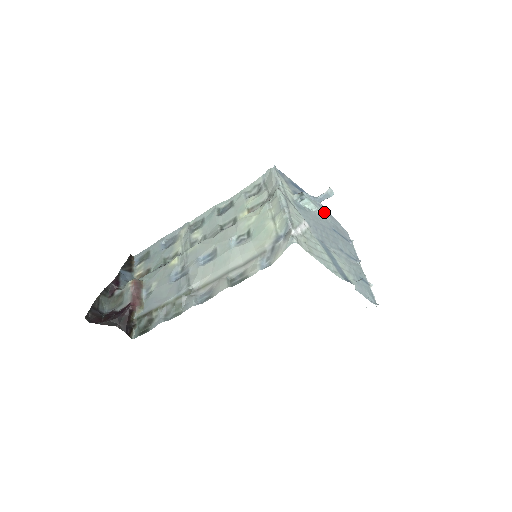
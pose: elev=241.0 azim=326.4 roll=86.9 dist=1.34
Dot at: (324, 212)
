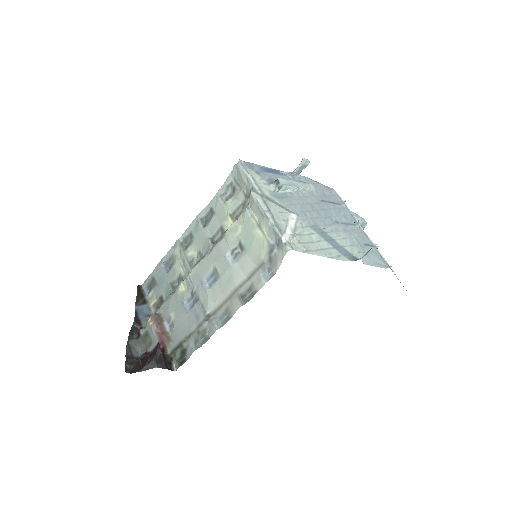
Dot at: (306, 185)
